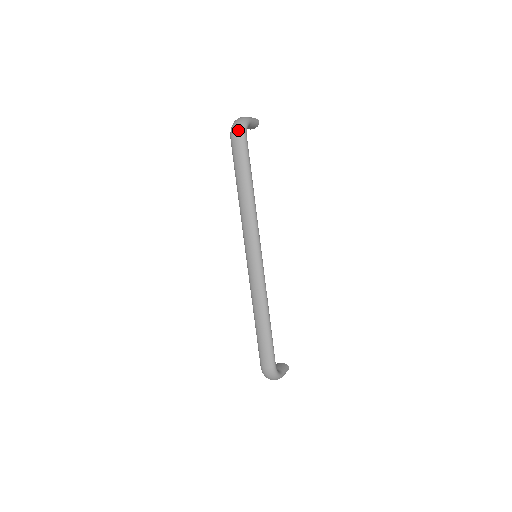
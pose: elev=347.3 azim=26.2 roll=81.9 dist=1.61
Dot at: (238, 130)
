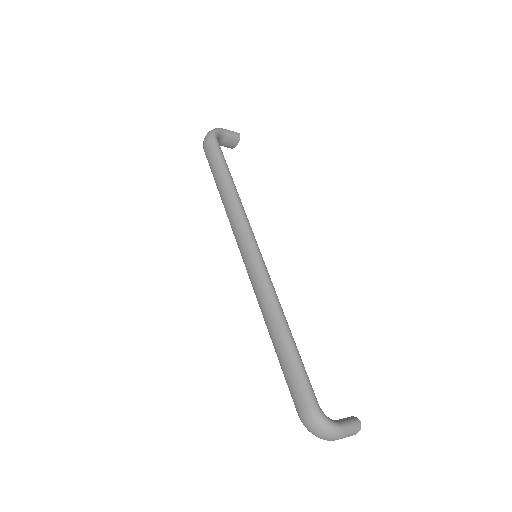
Dot at: (206, 136)
